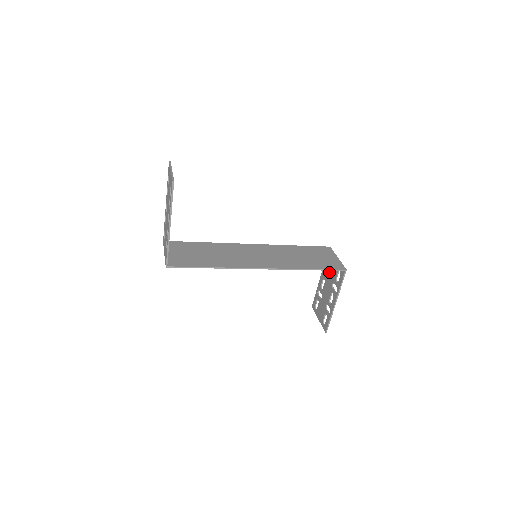
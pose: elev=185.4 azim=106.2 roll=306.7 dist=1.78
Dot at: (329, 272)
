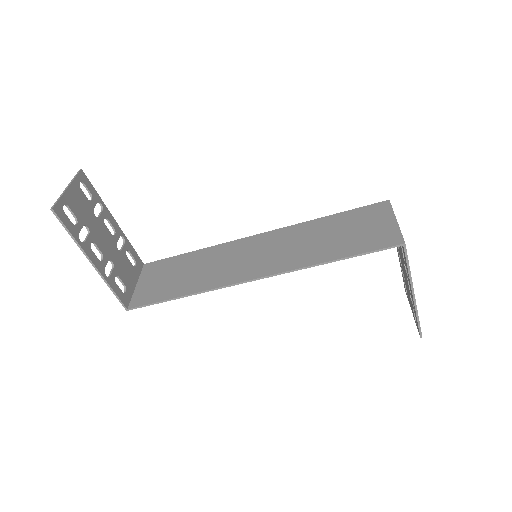
Dot at: occluded
